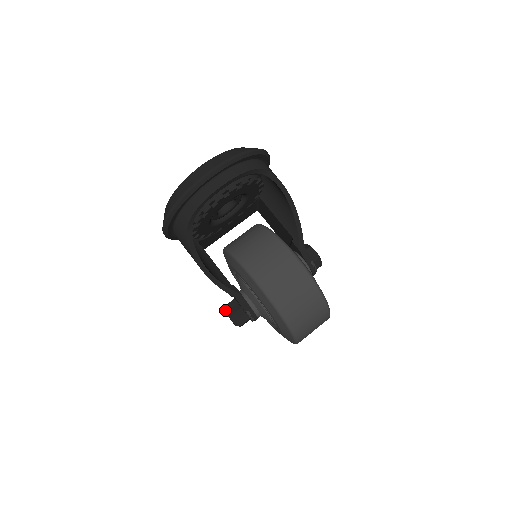
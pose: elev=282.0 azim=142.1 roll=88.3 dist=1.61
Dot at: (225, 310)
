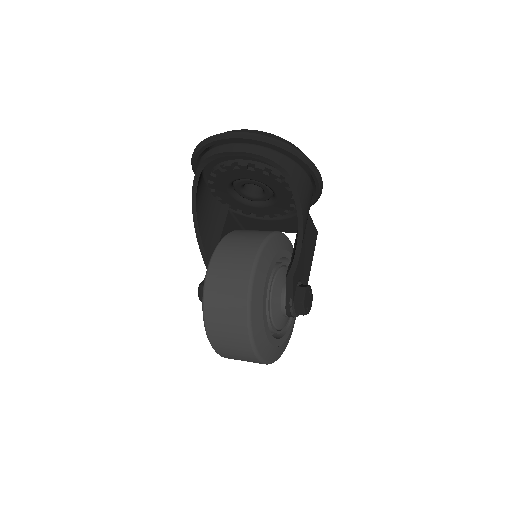
Dot at: occluded
